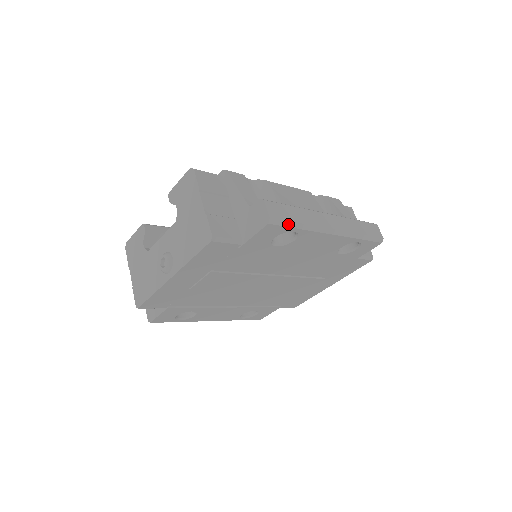
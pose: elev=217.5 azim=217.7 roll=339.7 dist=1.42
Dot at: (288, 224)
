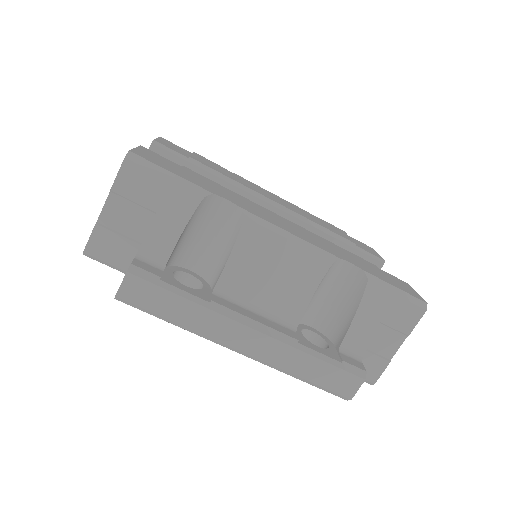
Dot at: (150, 312)
